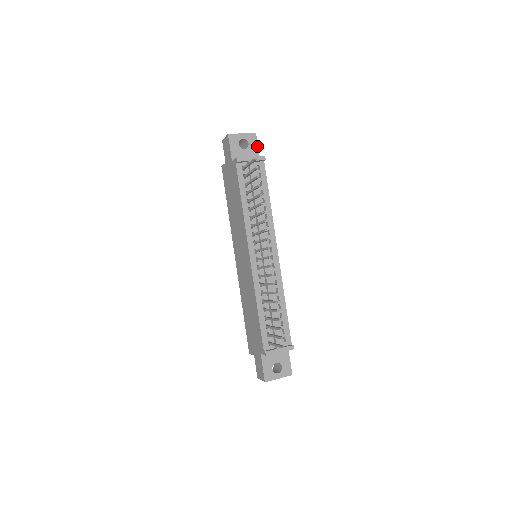
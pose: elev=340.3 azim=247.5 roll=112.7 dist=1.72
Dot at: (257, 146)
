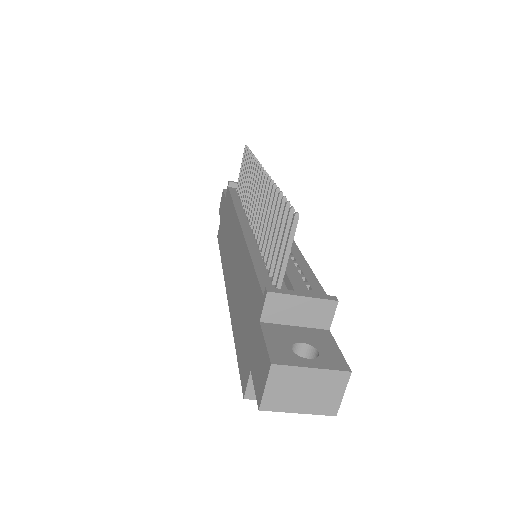
Dot at: occluded
